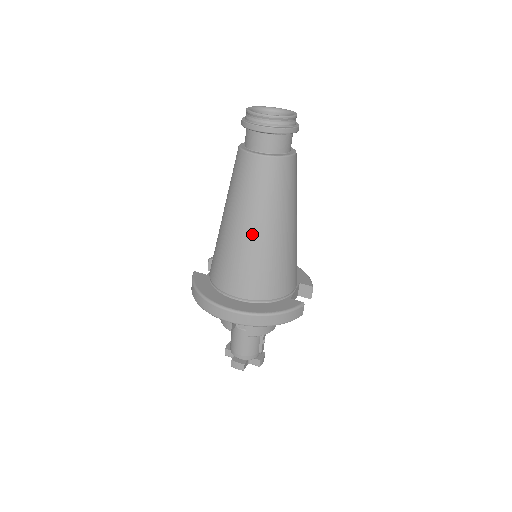
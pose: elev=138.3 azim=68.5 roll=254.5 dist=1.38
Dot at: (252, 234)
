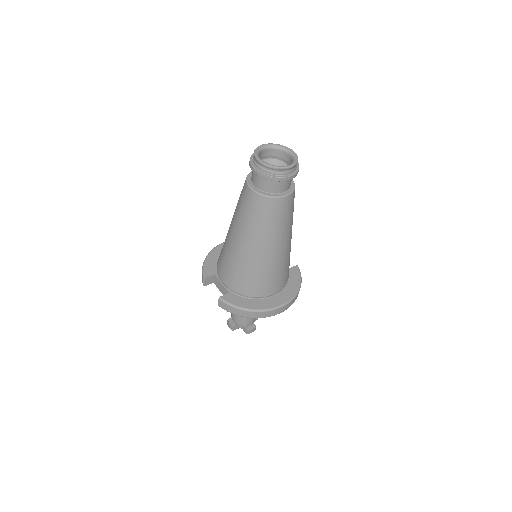
Dot at: (283, 249)
